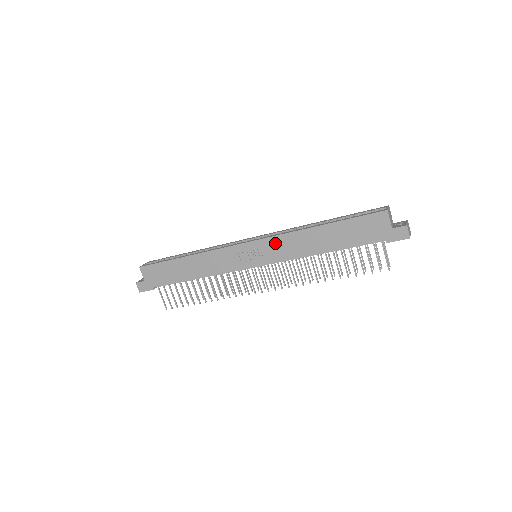
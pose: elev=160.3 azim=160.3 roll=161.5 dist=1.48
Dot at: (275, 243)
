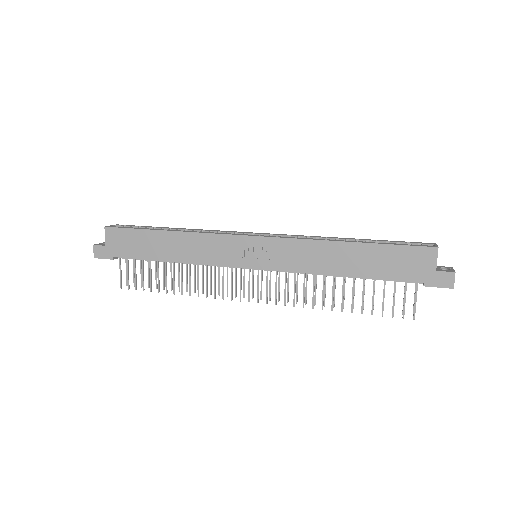
Dot at: (287, 247)
